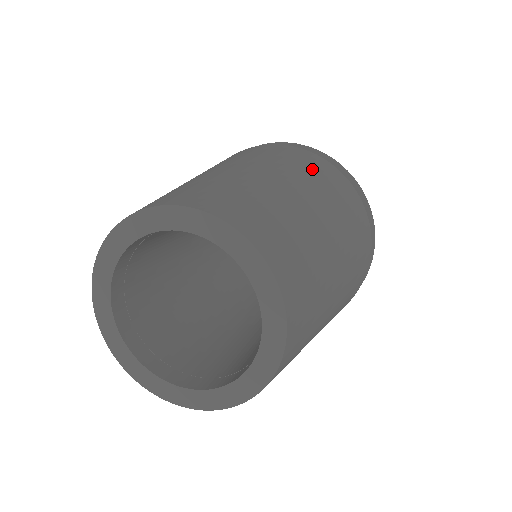
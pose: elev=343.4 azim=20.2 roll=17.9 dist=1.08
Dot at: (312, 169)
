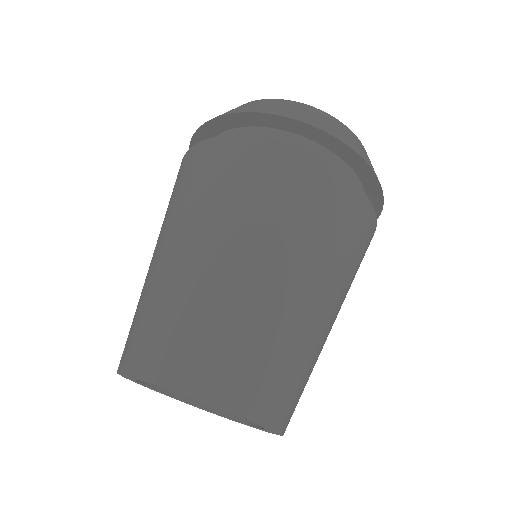
Dot at: (300, 204)
